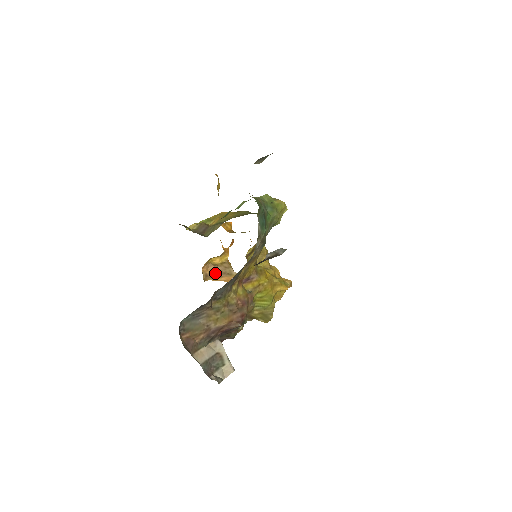
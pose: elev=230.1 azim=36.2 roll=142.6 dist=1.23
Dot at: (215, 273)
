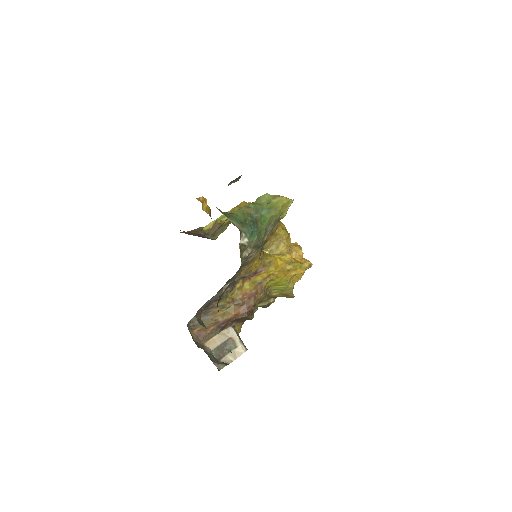
Dot at: occluded
